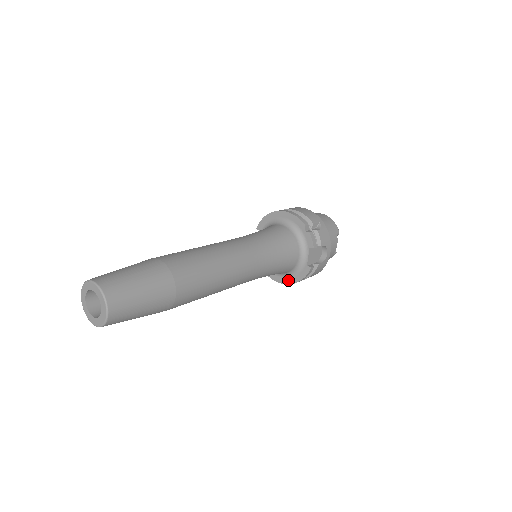
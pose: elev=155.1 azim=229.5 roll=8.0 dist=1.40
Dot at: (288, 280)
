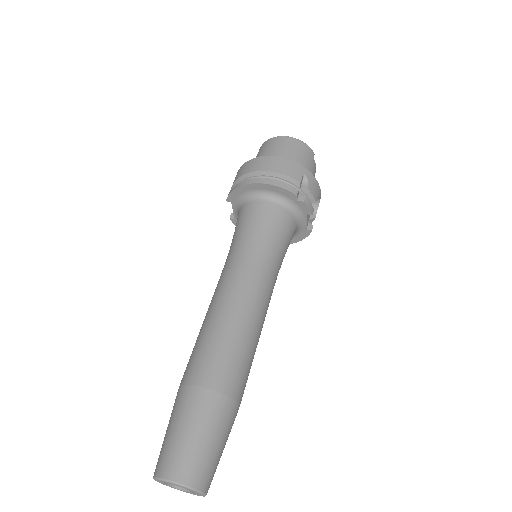
Dot at: occluded
